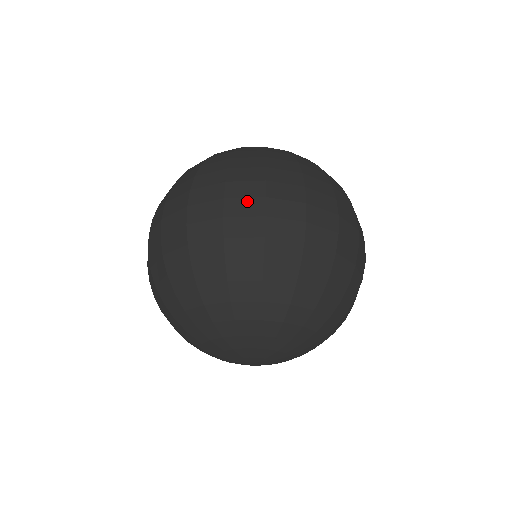
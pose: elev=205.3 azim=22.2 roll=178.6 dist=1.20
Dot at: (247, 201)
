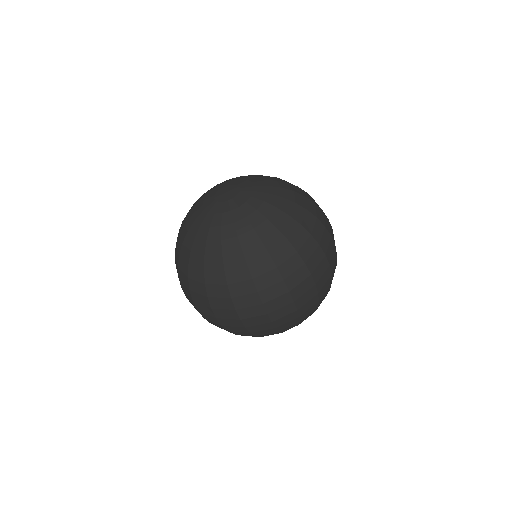
Dot at: (283, 309)
